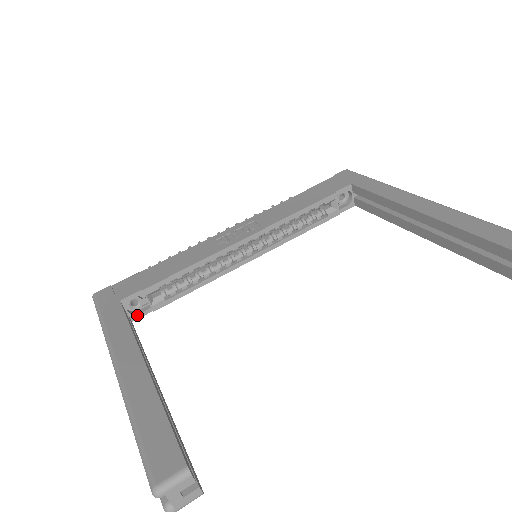
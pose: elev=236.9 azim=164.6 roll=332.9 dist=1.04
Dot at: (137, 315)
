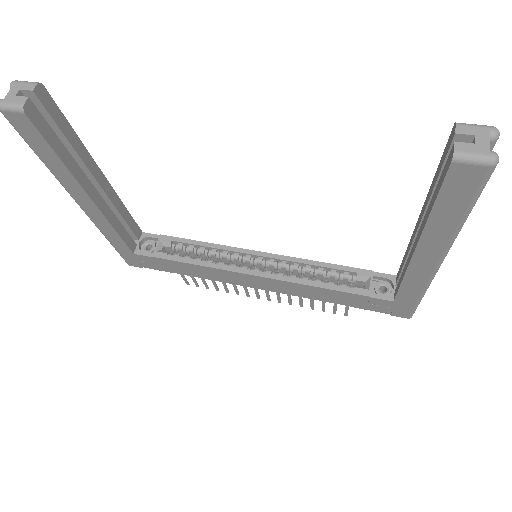
Dot at: (141, 252)
